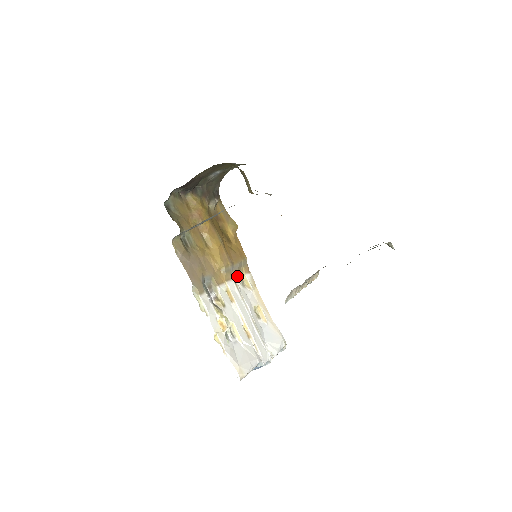
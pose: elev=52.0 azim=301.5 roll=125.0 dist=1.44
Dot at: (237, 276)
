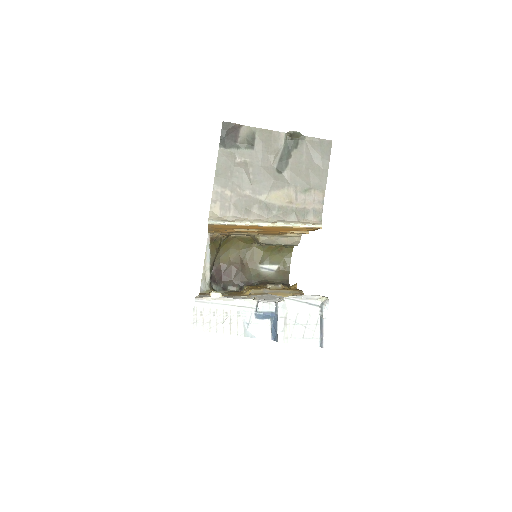
Dot at: occluded
